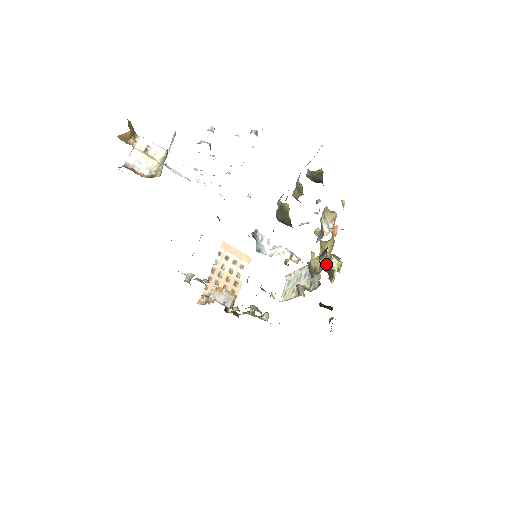
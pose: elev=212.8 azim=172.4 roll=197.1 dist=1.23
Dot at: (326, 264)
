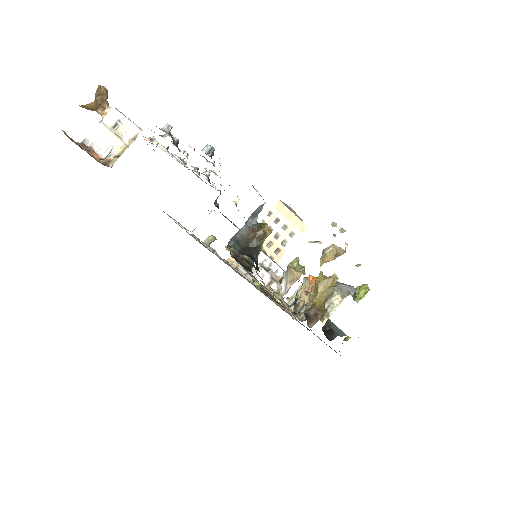
Dot at: (312, 305)
